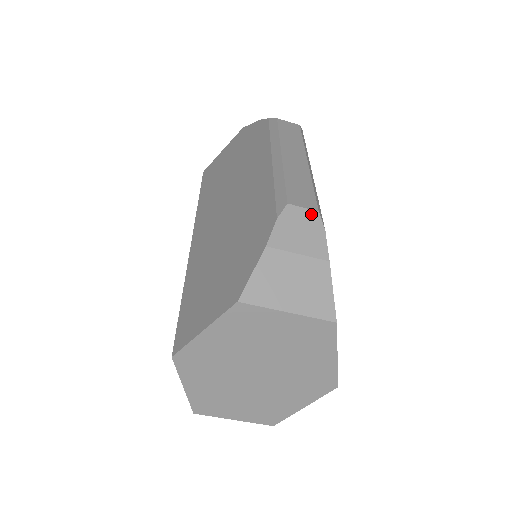
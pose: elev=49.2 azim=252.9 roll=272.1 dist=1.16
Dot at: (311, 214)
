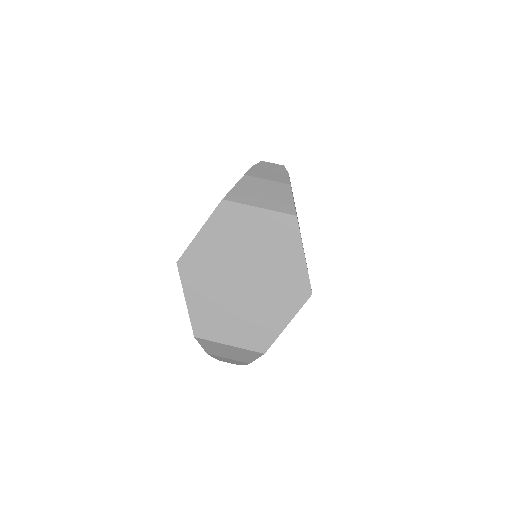
Dot at: (278, 166)
